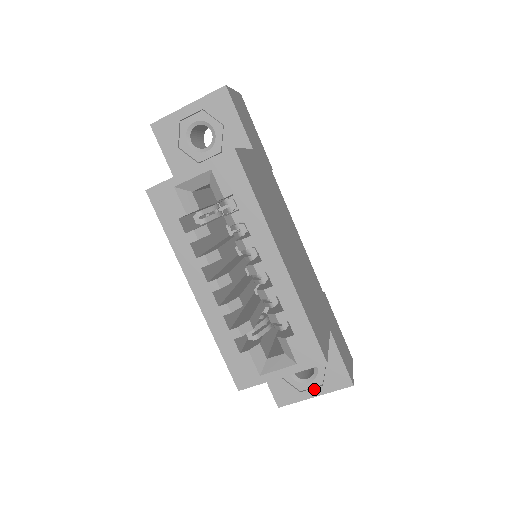
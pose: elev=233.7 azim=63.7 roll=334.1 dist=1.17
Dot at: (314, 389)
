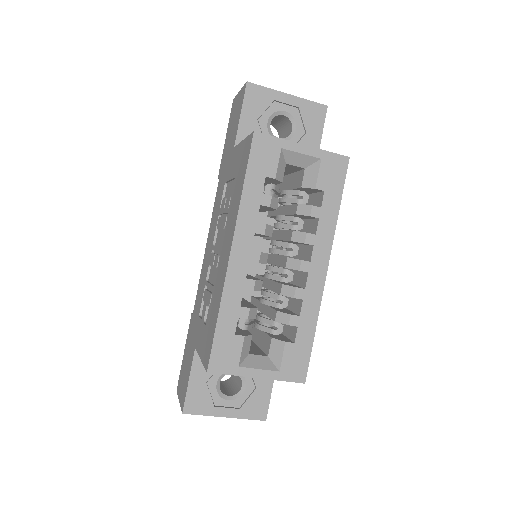
Dot at: (229, 409)
